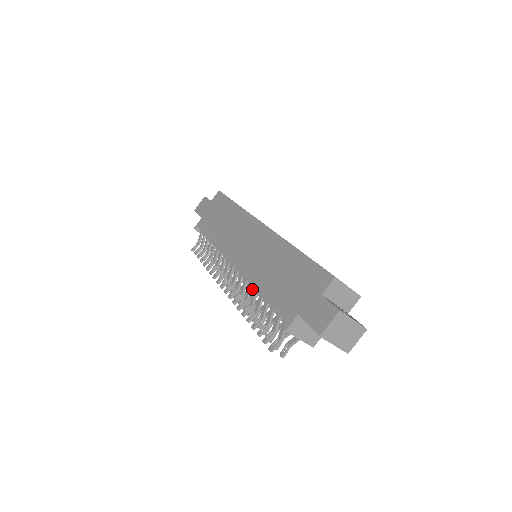
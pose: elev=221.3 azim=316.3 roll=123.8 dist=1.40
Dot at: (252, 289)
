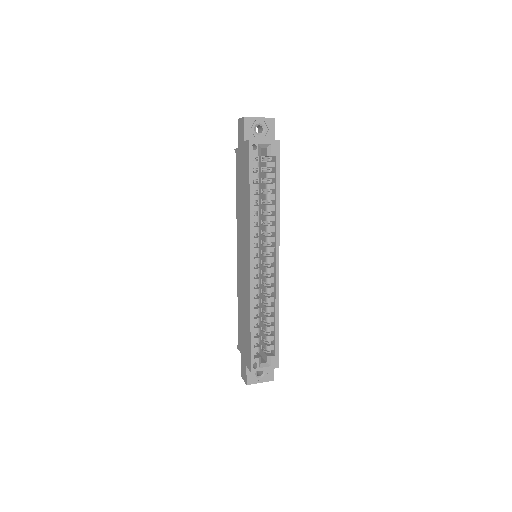
Dot at: occluded
